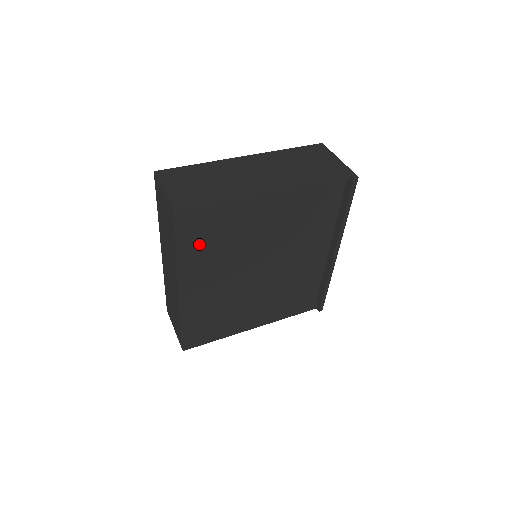
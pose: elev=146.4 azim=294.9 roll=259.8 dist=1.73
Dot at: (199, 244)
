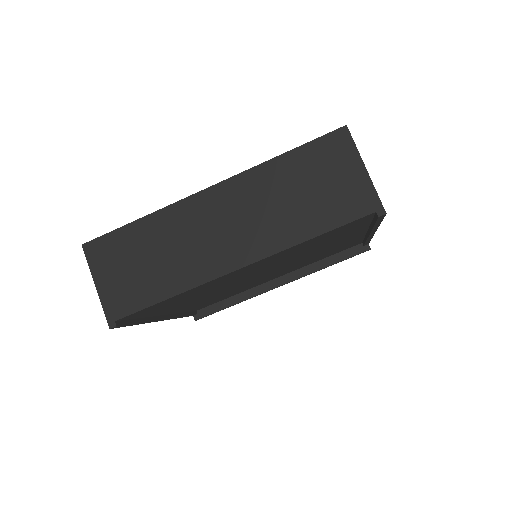
Dot at: (316, 241)
